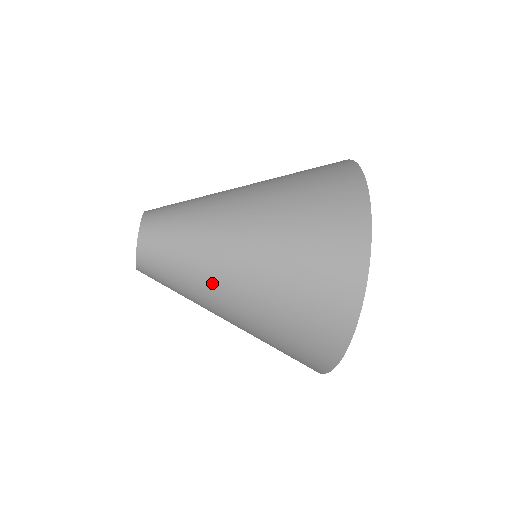
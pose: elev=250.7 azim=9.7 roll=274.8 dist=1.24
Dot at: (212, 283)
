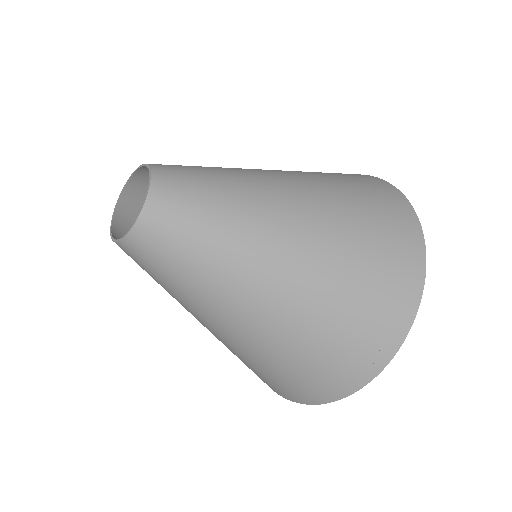
Dot at: (264, 199)
